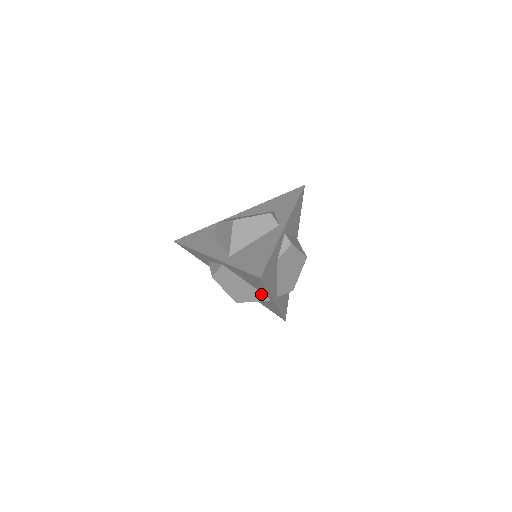
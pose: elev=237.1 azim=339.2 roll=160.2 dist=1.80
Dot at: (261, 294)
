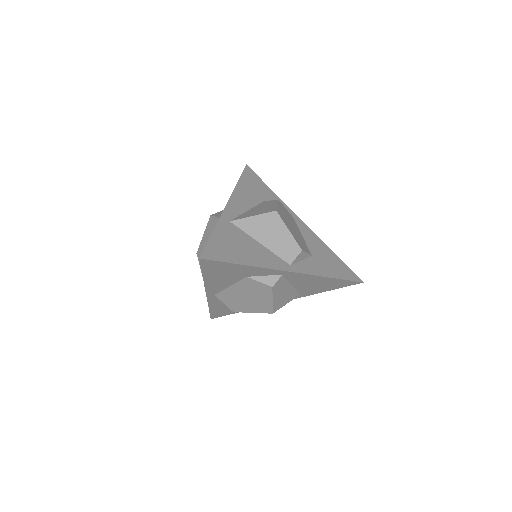
Dot at: occluded
